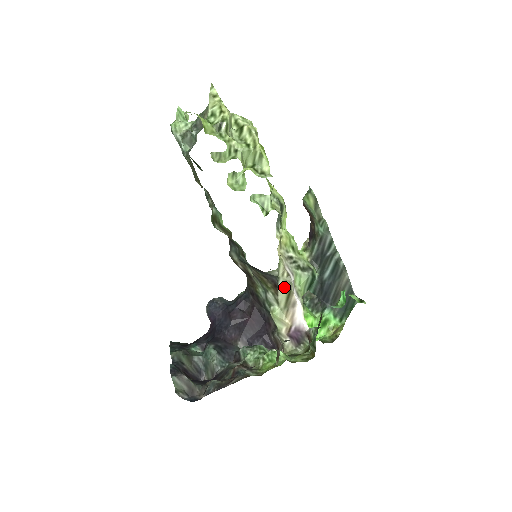
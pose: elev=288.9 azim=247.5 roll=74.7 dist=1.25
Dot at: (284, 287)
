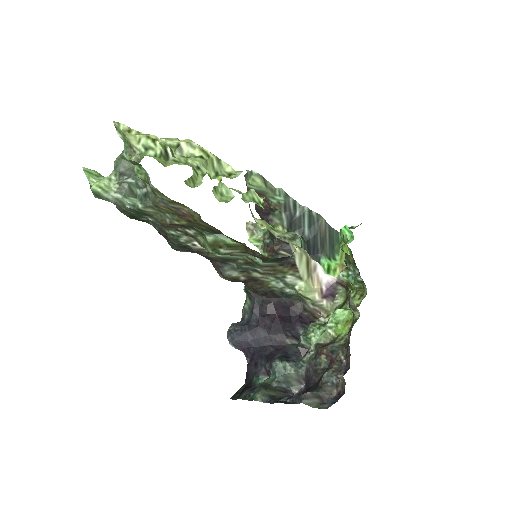
Dot at: (301, 260)
